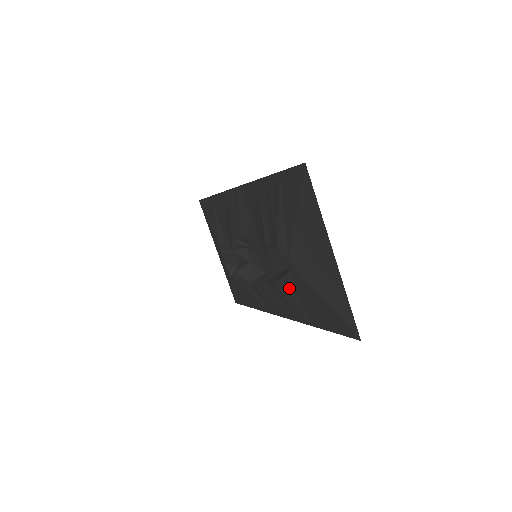
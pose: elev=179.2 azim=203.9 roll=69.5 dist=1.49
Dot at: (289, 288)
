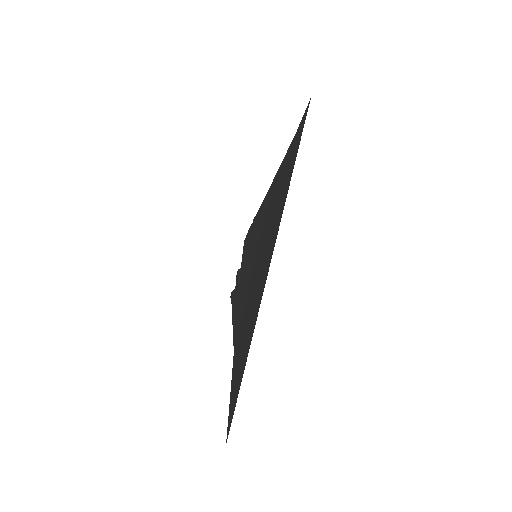
Dot at: (236, 308)
